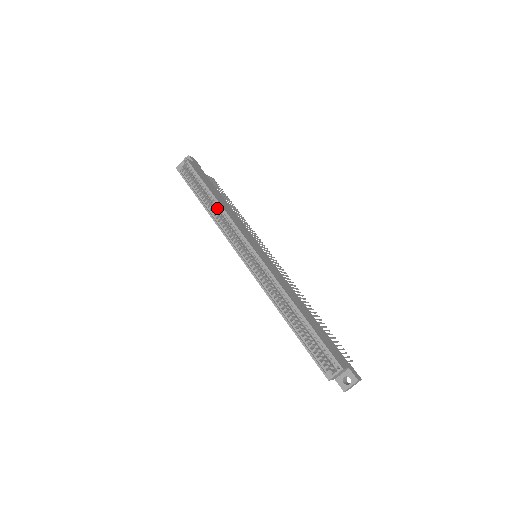
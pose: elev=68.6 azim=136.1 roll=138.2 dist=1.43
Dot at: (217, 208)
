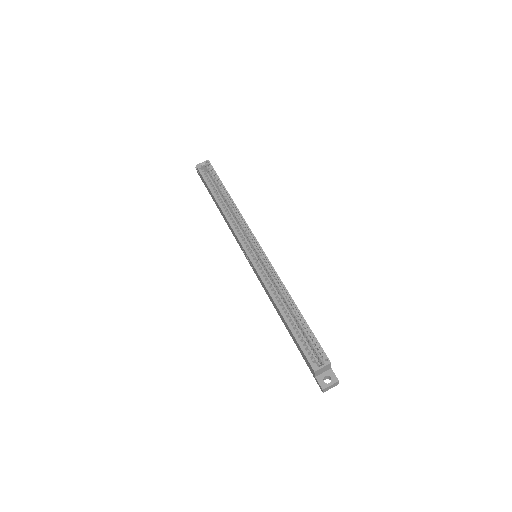
Dot at: (229, 206)
